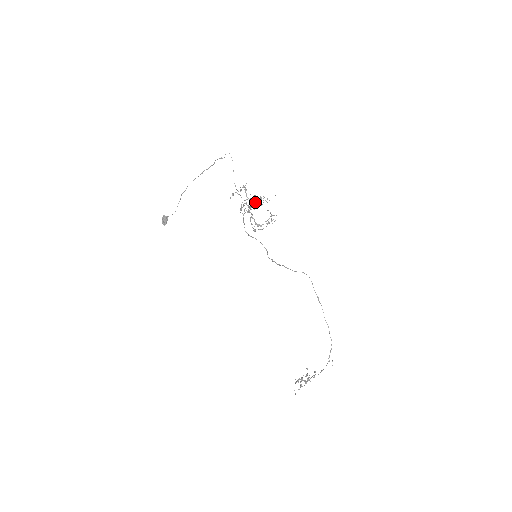
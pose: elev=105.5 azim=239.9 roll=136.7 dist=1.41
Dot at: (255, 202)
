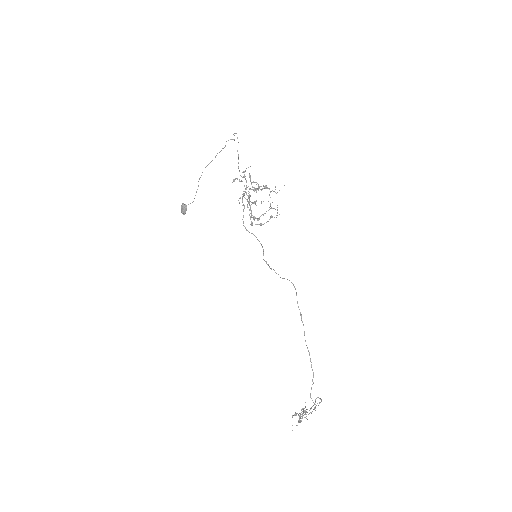
Dot at: occluded
